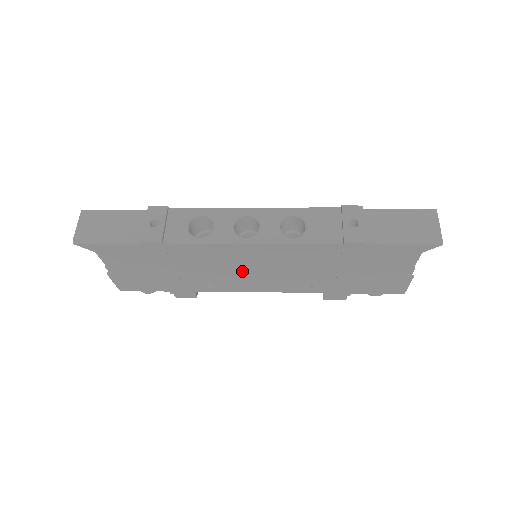
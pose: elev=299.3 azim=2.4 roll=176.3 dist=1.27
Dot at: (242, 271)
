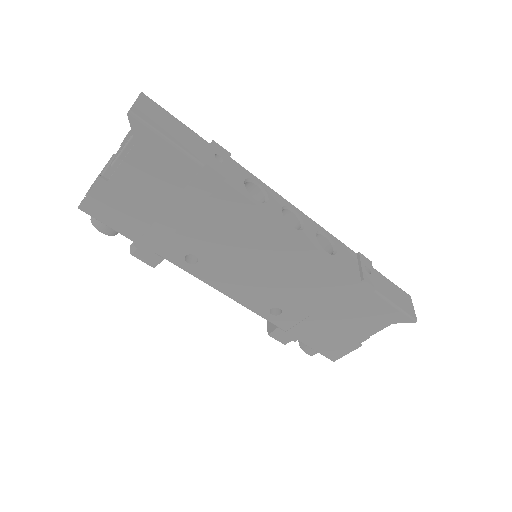
Dot at: (246, 261)
